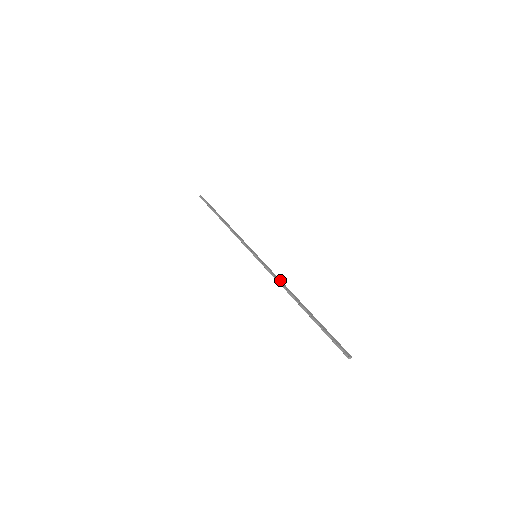
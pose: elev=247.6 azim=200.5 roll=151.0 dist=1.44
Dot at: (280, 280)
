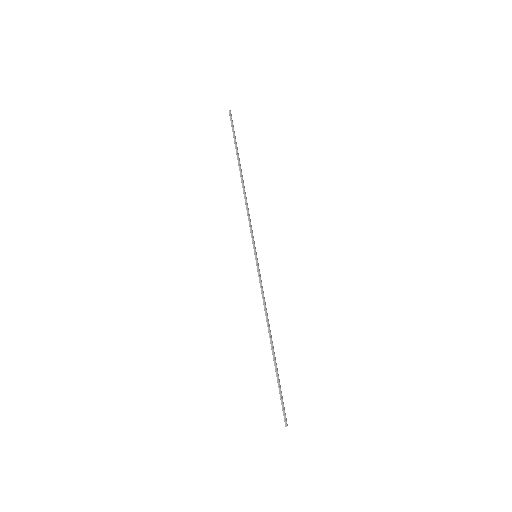
Dot at: occluded
